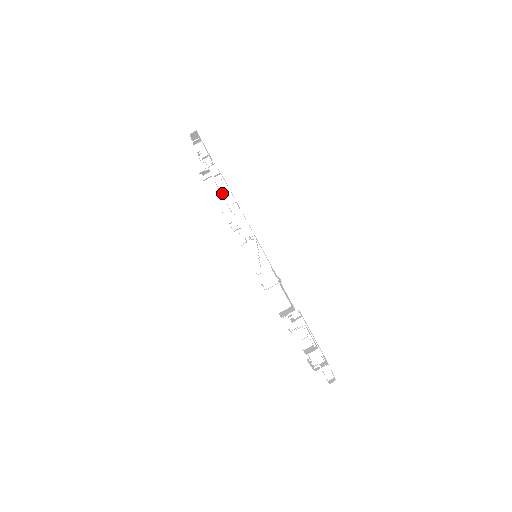
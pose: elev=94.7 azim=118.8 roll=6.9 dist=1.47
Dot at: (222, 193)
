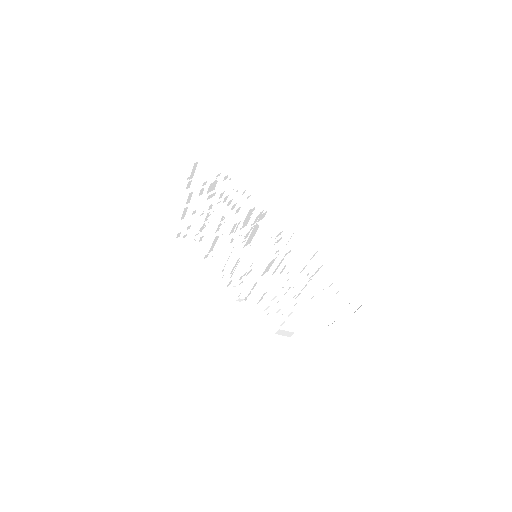
Dot at: (231, 191)
